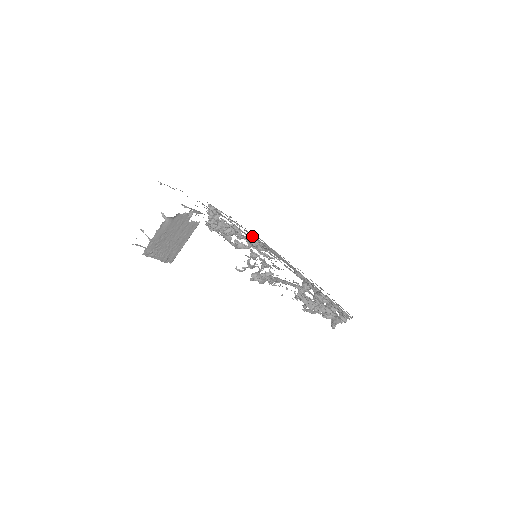
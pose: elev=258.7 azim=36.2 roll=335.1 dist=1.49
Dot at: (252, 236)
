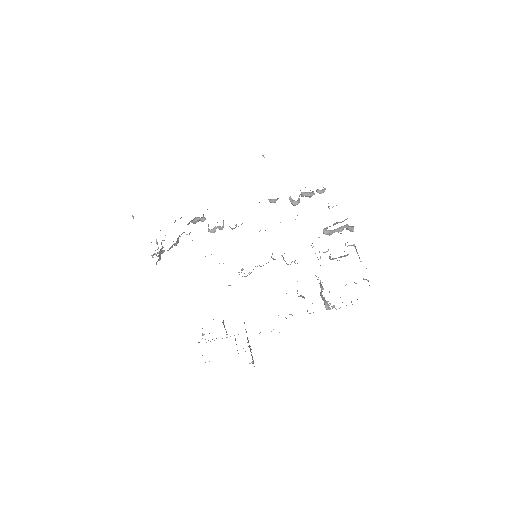
Dot at: occluded
